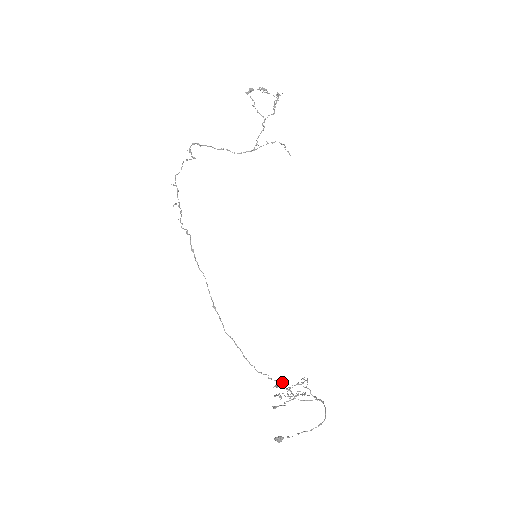
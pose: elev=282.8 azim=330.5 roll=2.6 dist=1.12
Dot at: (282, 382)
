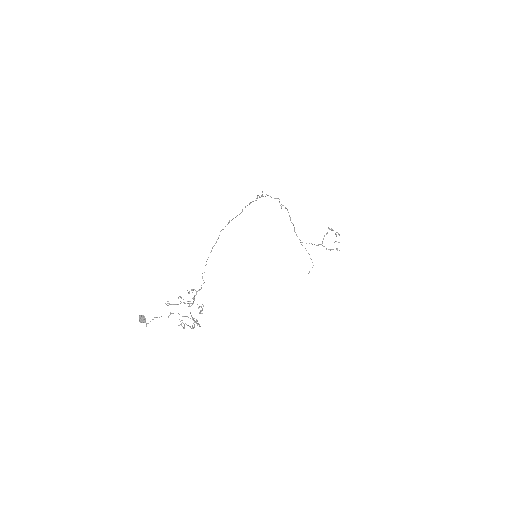
Dot at: (200, 289)
